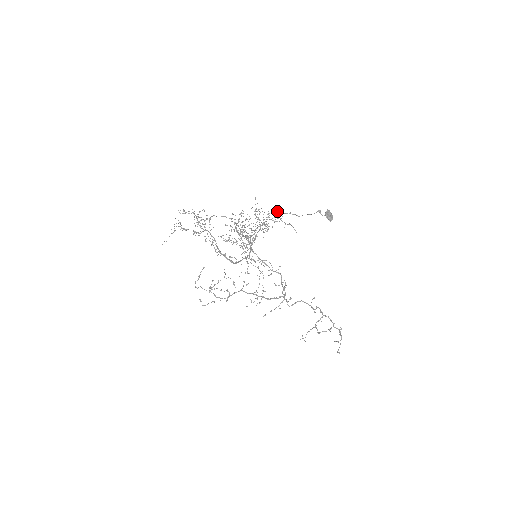
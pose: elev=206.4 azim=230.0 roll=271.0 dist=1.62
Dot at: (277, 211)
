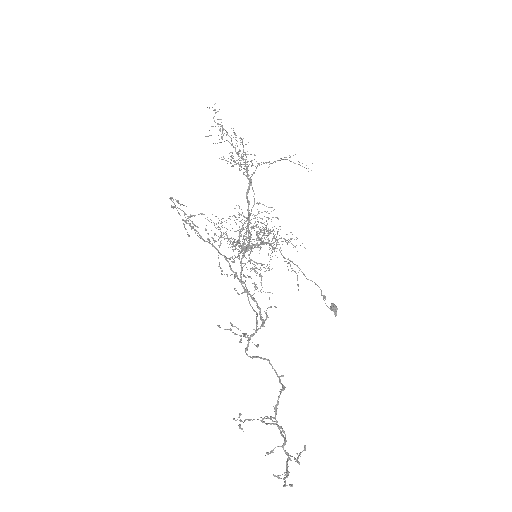
Dot at: occluded
